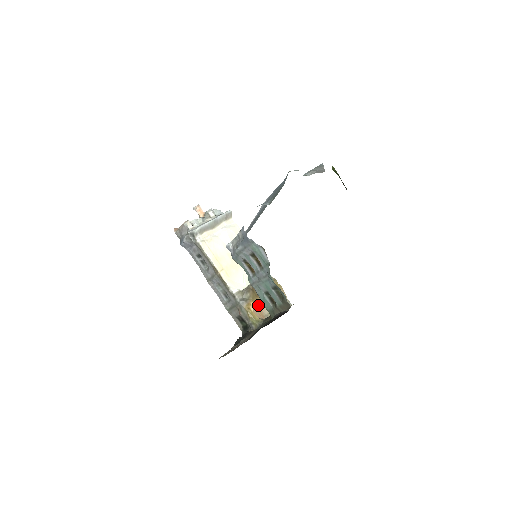
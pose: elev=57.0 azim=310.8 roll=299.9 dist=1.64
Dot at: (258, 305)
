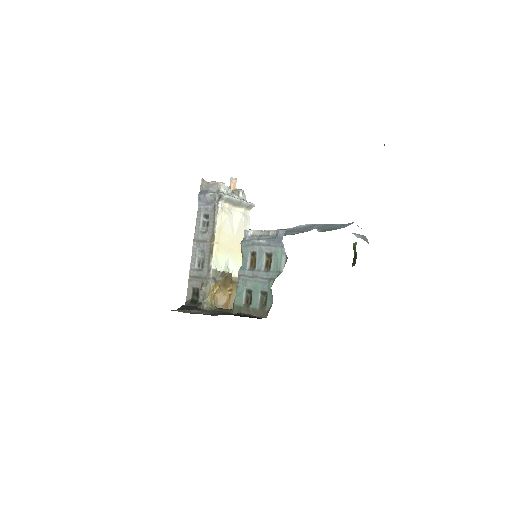
Dot at: (219, 292)
